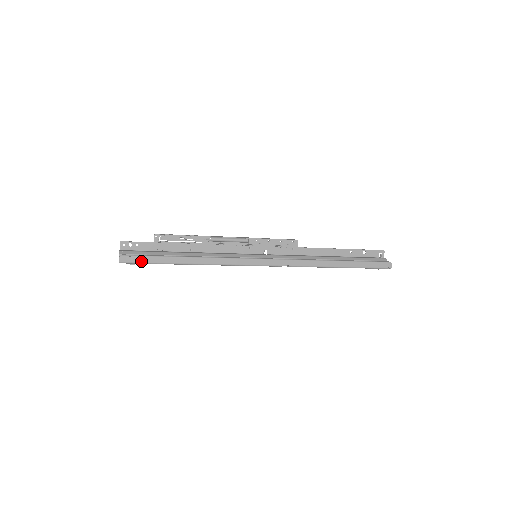
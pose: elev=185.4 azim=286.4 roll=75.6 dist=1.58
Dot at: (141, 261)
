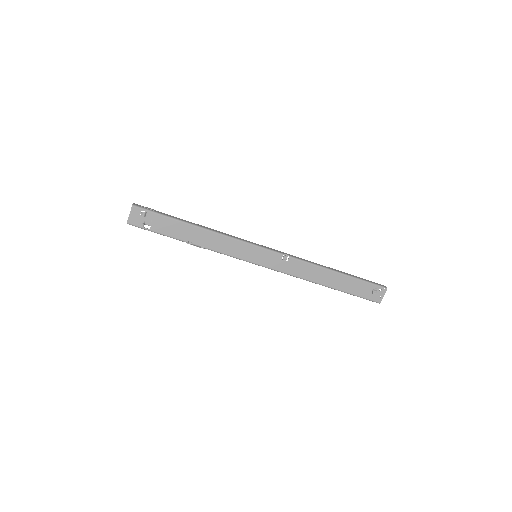
Dot at: (153, 211)
